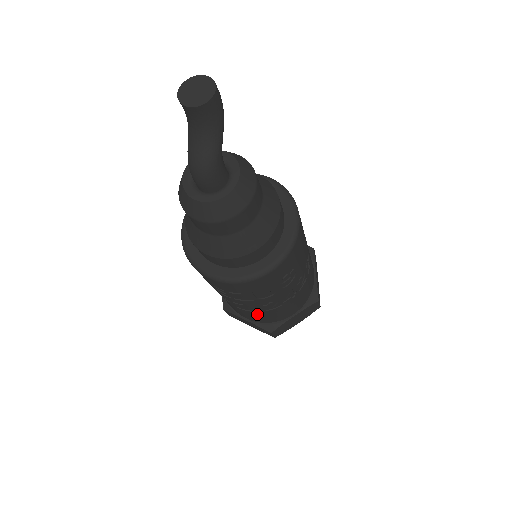
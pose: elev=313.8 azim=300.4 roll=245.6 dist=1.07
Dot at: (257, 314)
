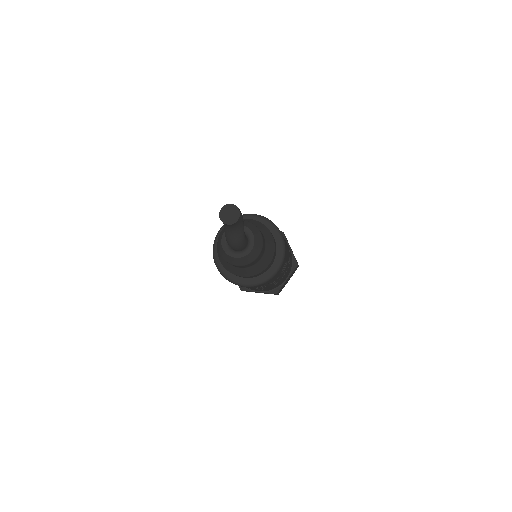
Dot at: occluded
